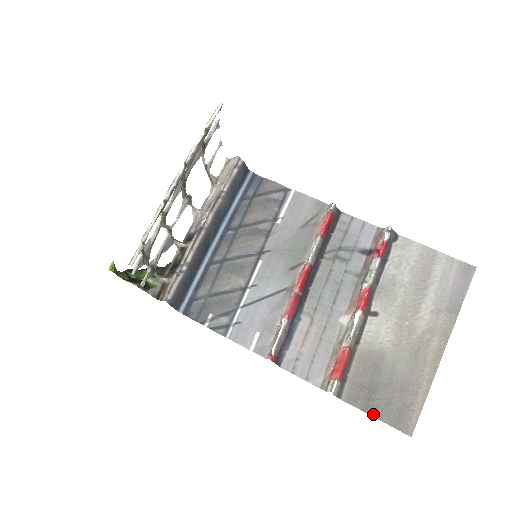
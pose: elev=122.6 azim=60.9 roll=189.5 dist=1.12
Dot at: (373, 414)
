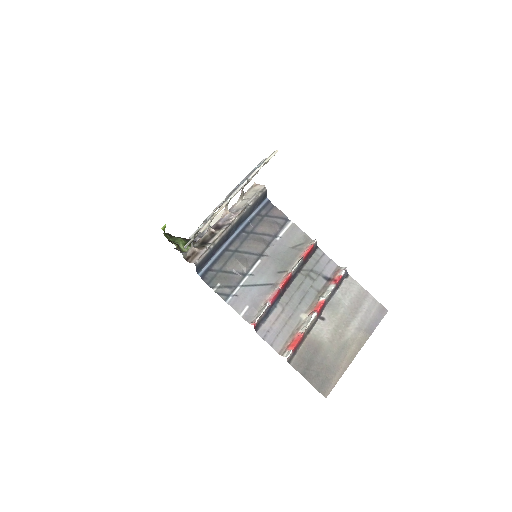
Dot at: (307, 378)
